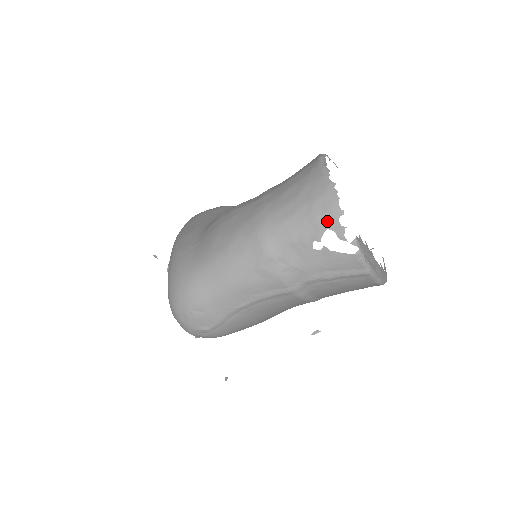
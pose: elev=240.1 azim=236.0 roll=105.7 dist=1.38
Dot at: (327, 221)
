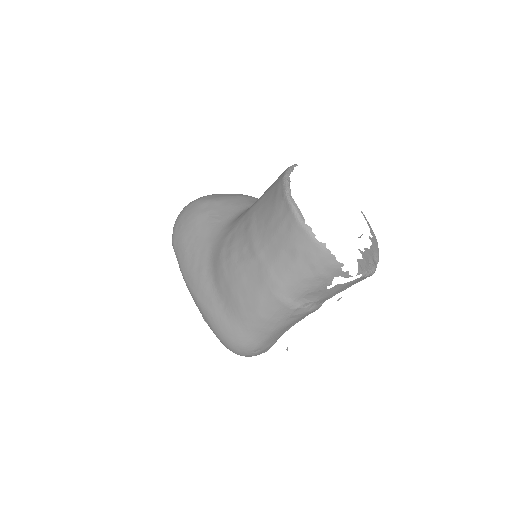
Dot at: (332, 274)
